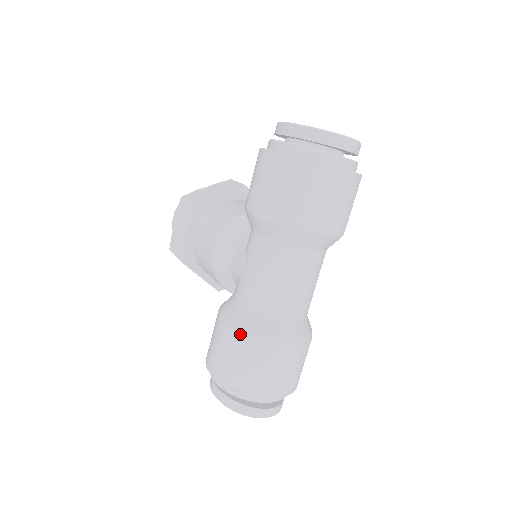
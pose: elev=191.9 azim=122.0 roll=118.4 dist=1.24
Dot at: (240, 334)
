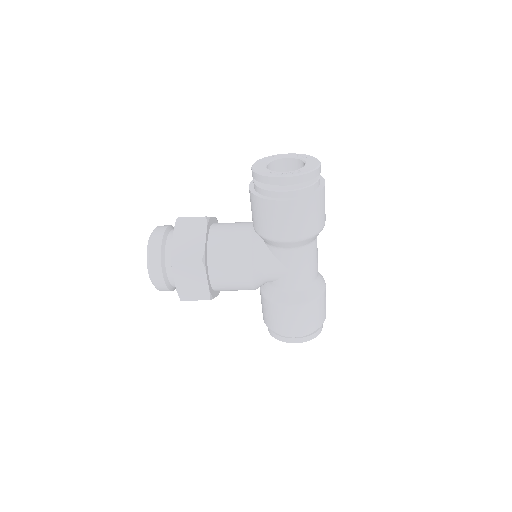
Dot at: (310, 304)
